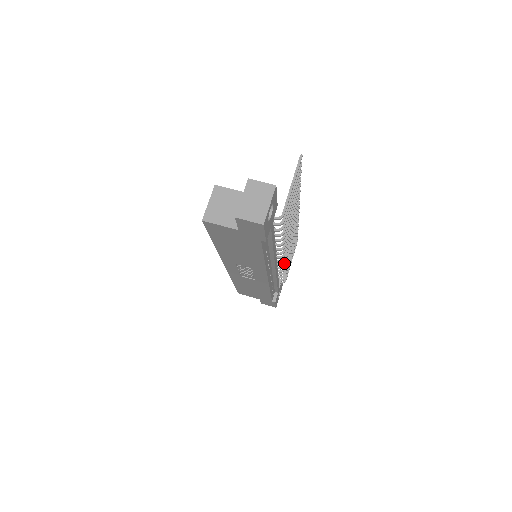
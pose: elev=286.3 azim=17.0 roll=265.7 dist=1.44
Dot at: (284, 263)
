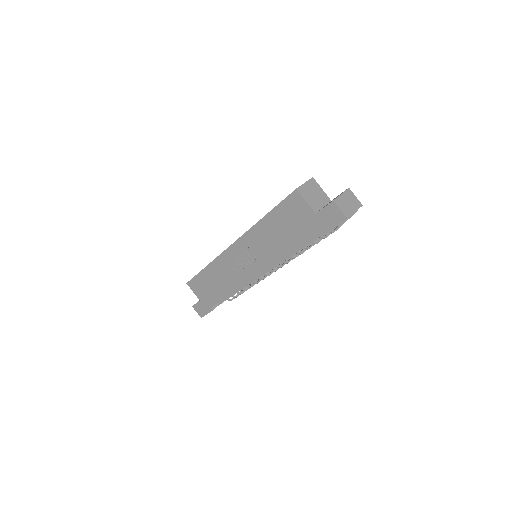
Dot at: (263, 279)
